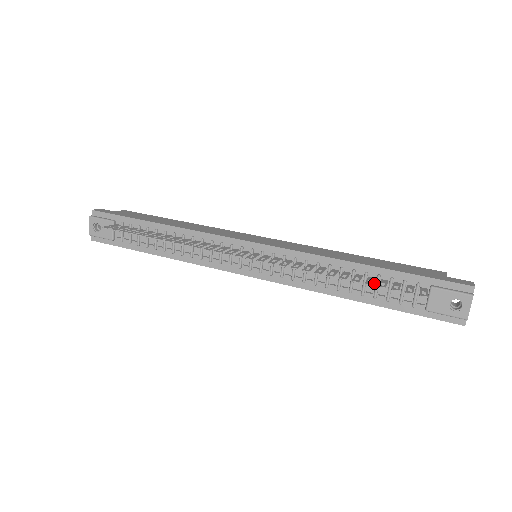
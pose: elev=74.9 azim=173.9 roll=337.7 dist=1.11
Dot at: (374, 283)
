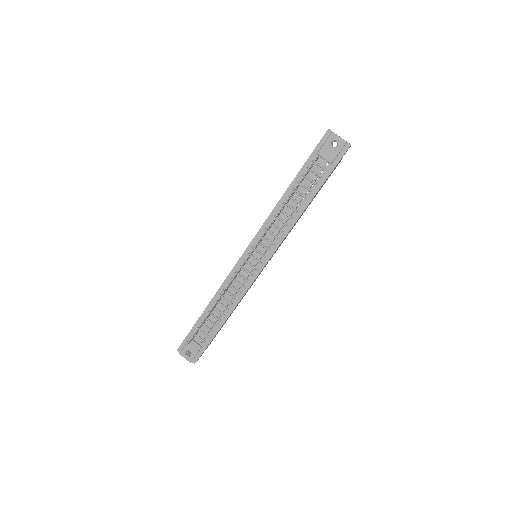
Dot at: (302, 188)
